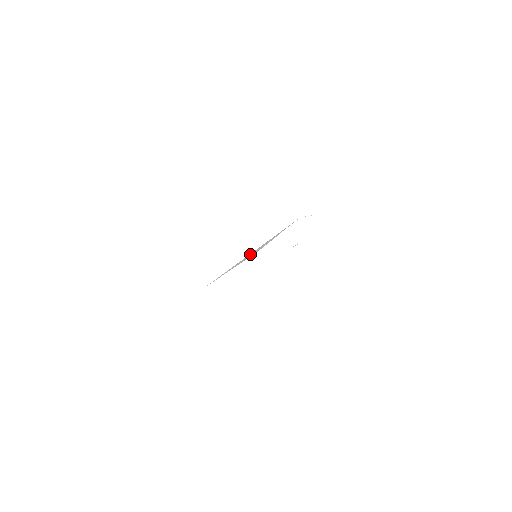
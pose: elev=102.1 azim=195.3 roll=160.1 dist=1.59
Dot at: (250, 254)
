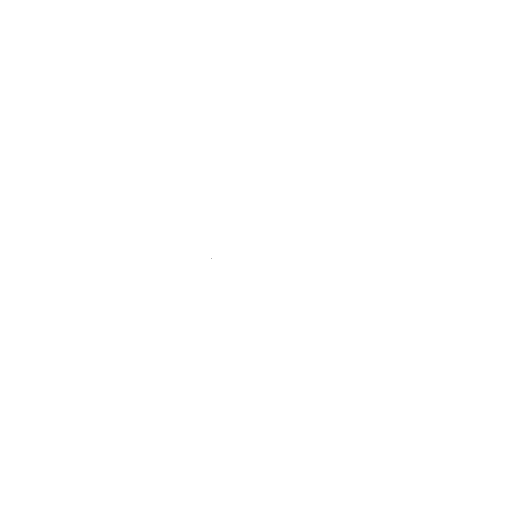
Dot at: occluded
